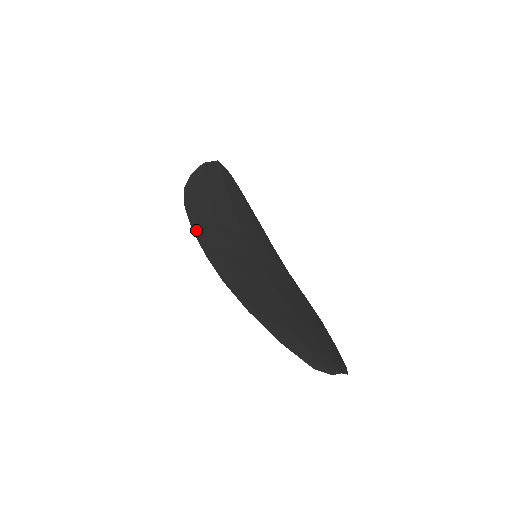
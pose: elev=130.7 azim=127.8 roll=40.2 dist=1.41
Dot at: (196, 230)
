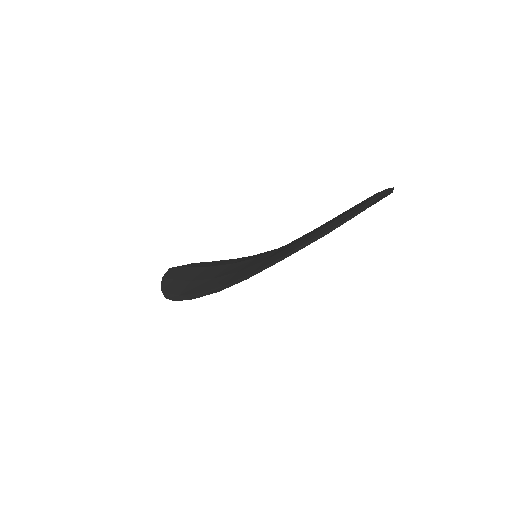
Dot at: (198, 296)
